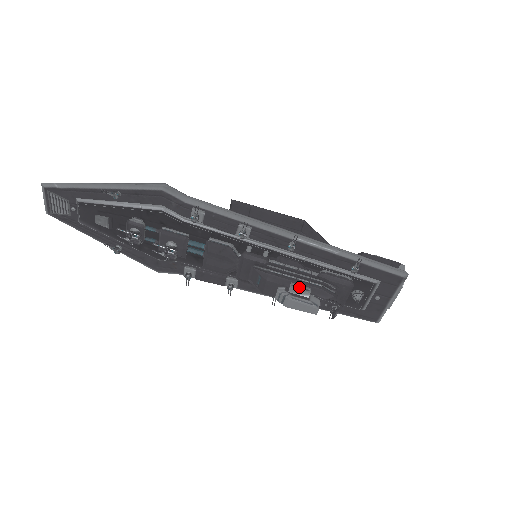
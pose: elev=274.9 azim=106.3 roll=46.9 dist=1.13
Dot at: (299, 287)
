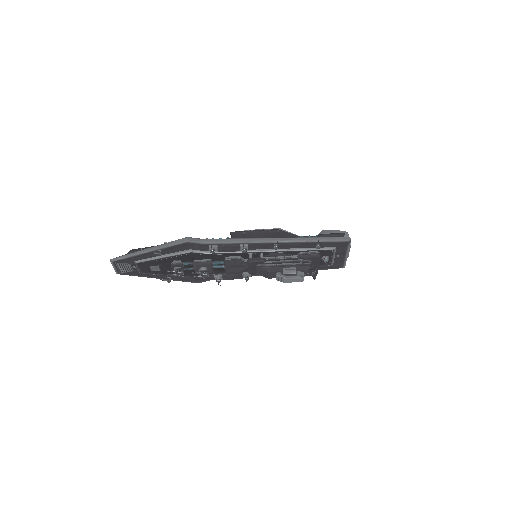
Dot at: (288, 269)
